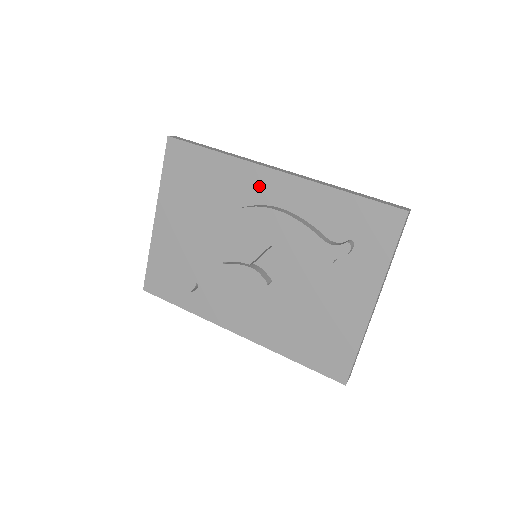
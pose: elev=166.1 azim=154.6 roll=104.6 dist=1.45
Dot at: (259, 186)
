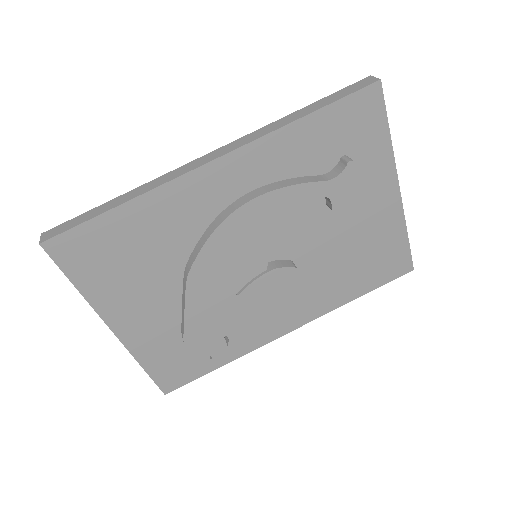
Dot at: (207, 193)
